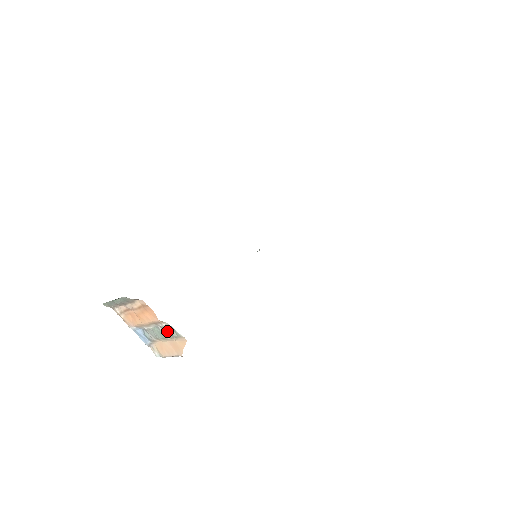
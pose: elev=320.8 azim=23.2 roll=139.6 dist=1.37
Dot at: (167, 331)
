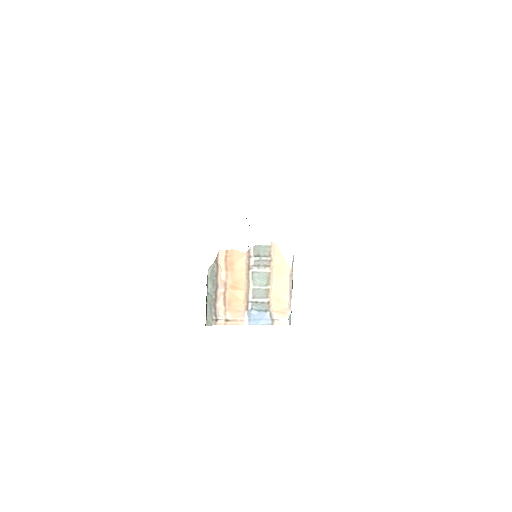
Dot at: (260, 262)
